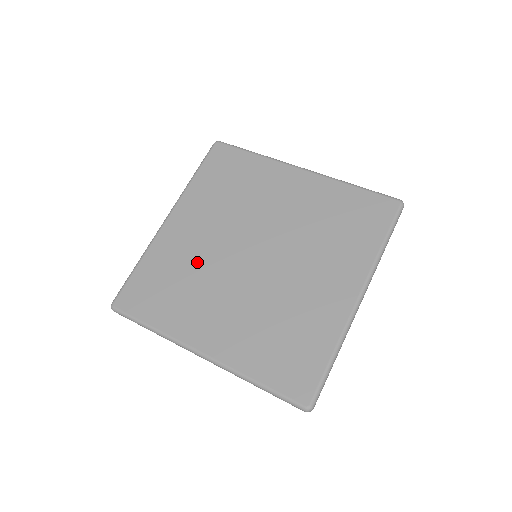
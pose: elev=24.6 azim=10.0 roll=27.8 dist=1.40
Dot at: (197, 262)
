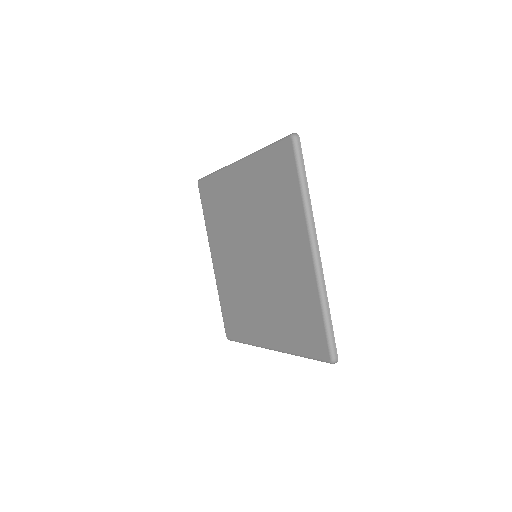
Dot at: (236, 283)
